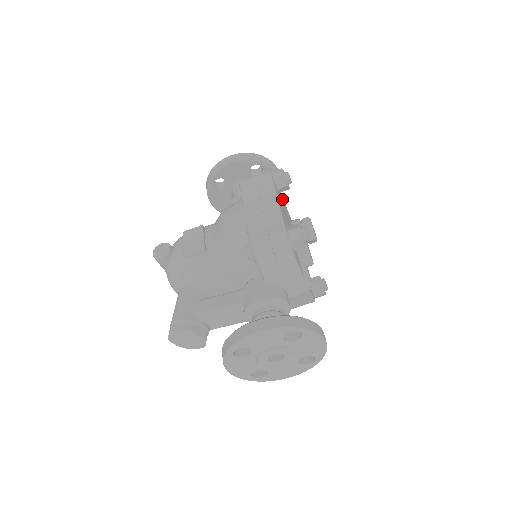
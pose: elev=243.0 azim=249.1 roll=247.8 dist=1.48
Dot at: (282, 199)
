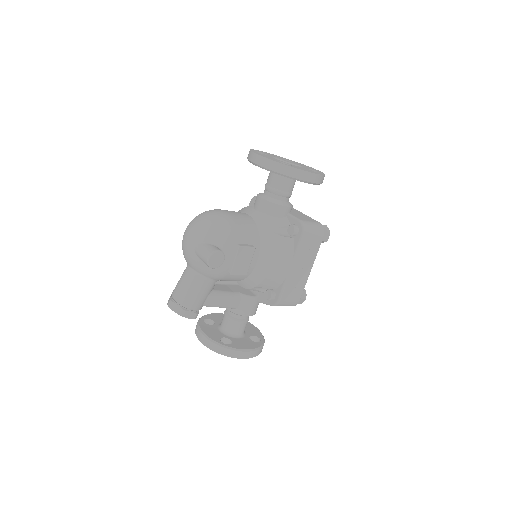
Dot at: occluded
